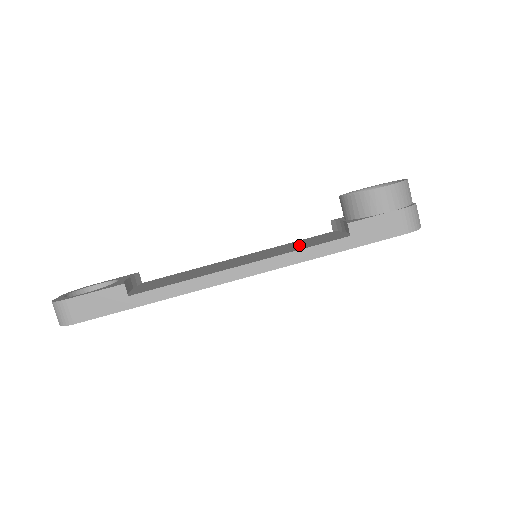
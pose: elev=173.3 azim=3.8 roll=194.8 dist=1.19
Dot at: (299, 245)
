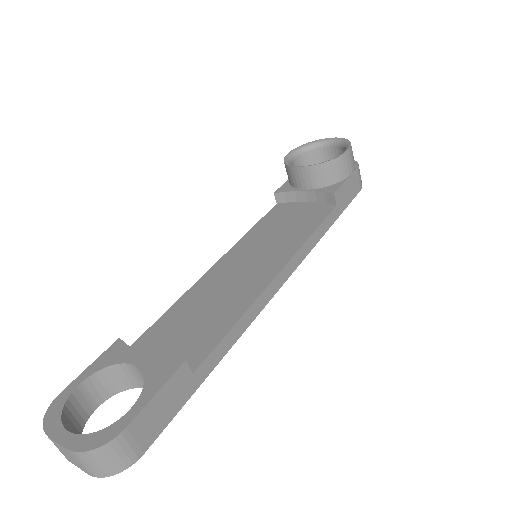
Dot at: (287, 229)
